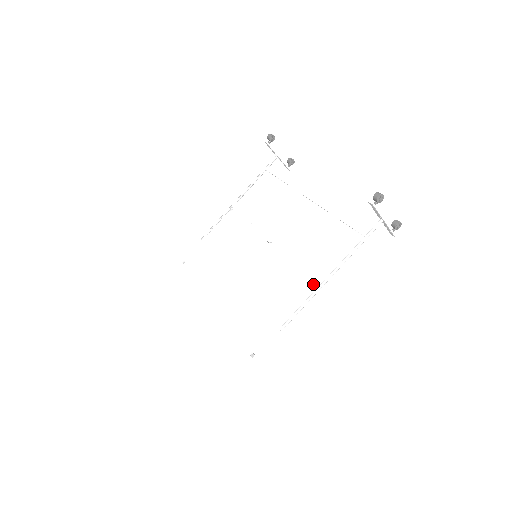
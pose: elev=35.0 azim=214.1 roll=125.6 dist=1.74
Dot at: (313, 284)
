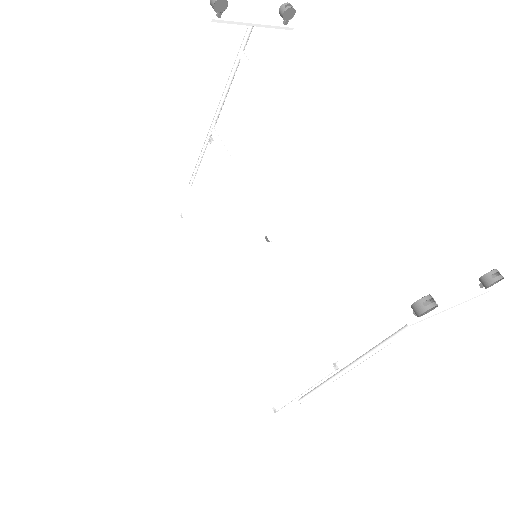
Dot at: (333, 361)
